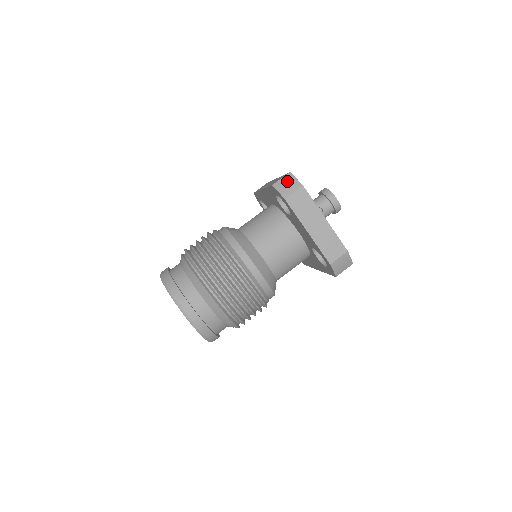
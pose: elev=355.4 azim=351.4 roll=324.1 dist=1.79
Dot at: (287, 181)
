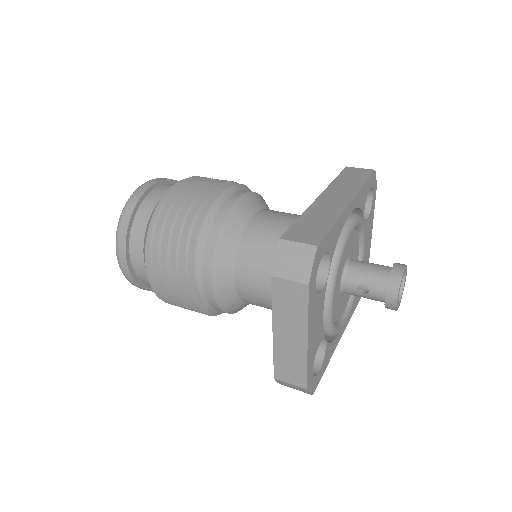
Dot at: (299, 255)
